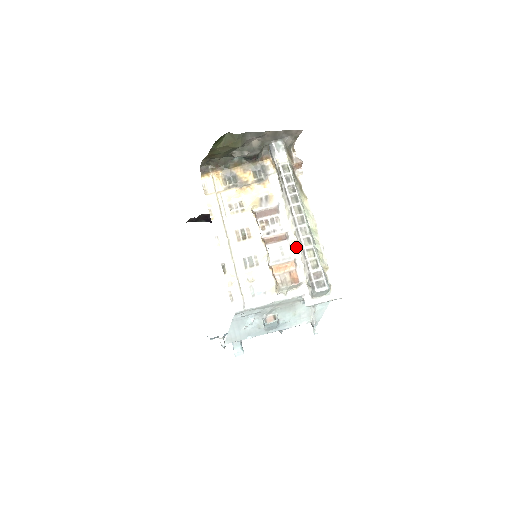
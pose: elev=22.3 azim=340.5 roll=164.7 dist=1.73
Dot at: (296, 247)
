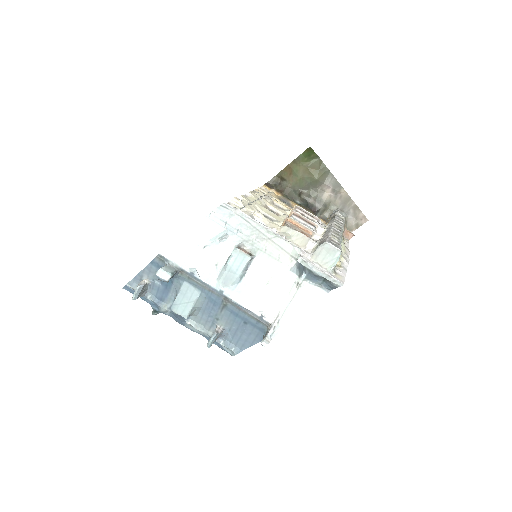
Dot at: occluded
